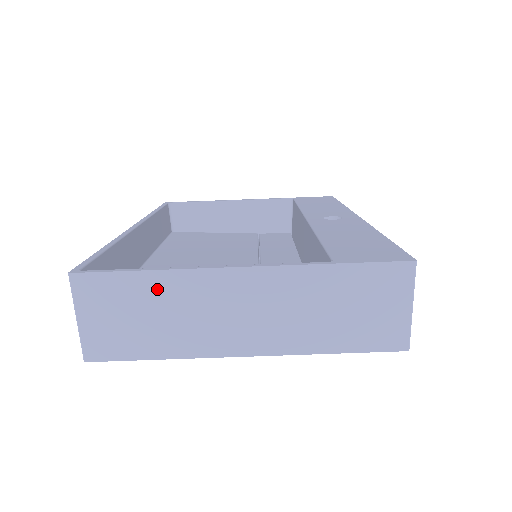
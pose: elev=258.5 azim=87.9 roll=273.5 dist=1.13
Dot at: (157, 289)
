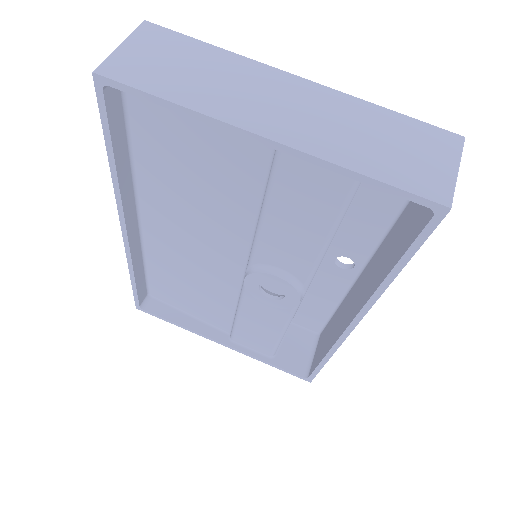
Dot at: (213, 58)
